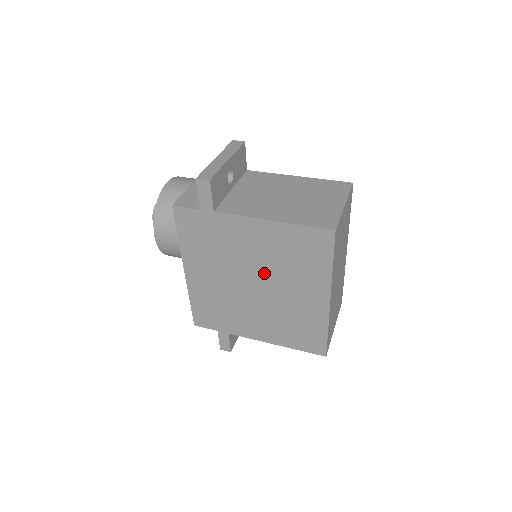
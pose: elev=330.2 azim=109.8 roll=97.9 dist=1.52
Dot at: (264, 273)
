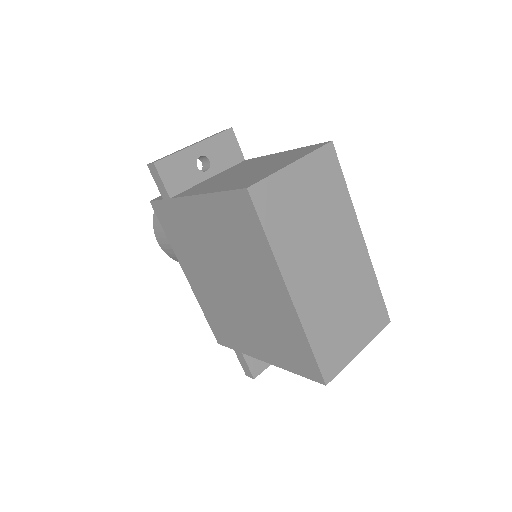
Dot at: (228, 266)
